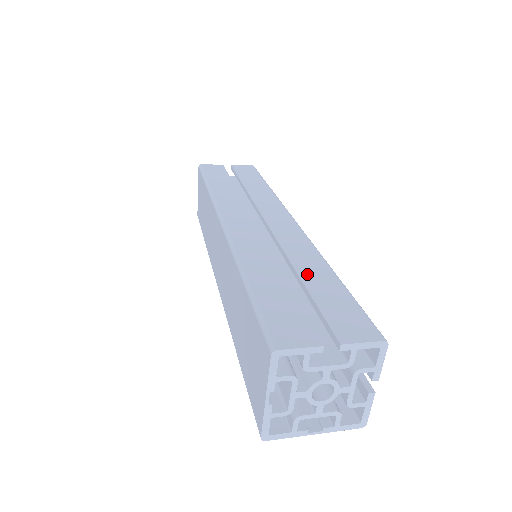
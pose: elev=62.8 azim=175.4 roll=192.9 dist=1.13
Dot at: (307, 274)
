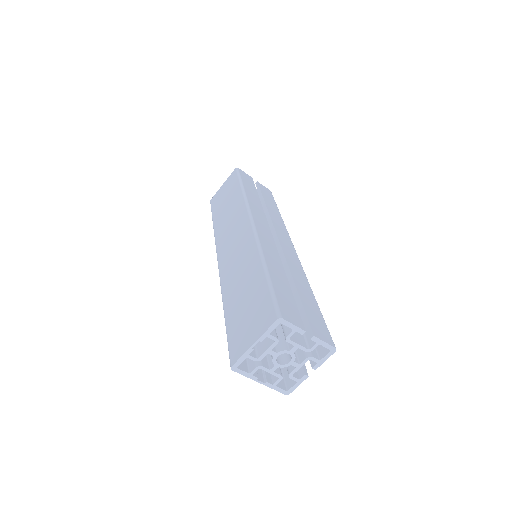
Dot at: (300, 287)
